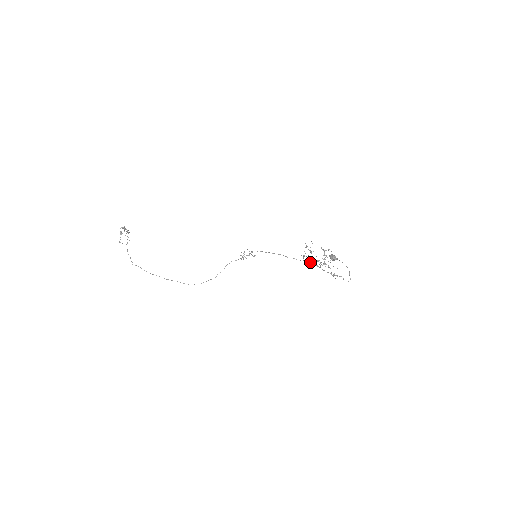
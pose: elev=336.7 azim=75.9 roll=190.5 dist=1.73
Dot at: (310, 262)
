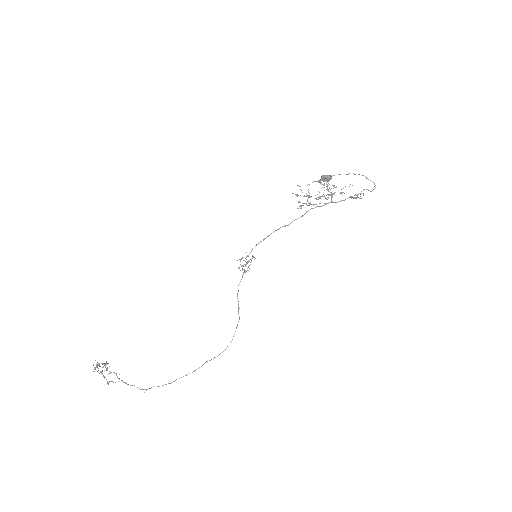
Dot at: occluded
